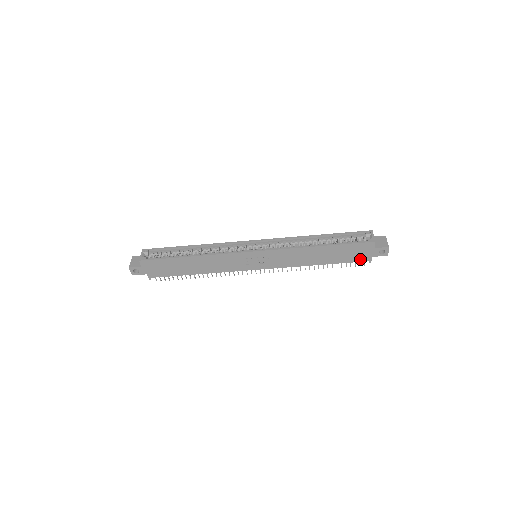
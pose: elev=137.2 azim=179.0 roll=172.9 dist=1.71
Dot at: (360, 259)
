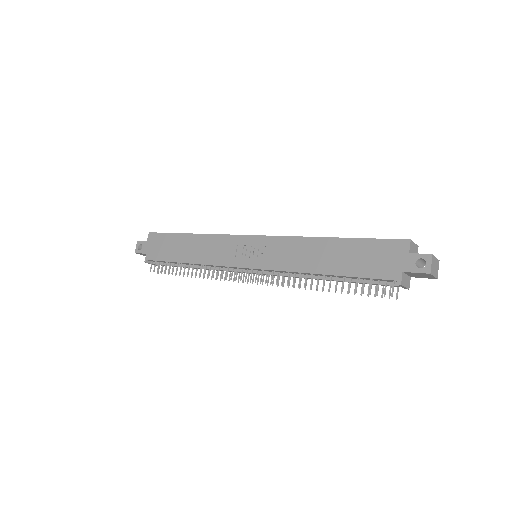
Dot at: (384, 274)
